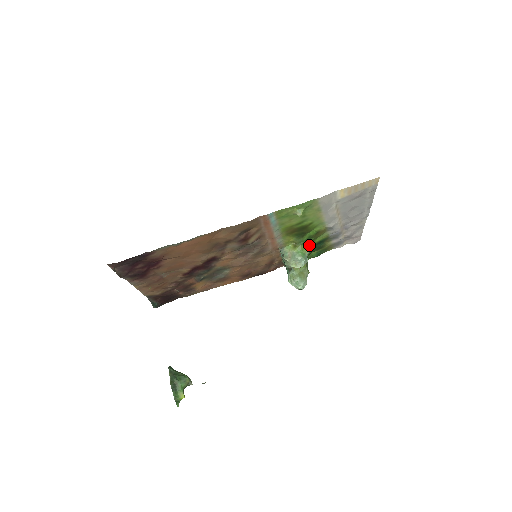
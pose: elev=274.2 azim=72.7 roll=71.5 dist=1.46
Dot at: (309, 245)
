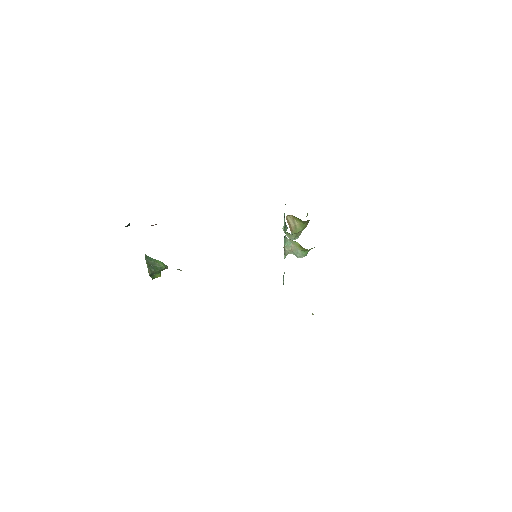
Dot at: occluded
